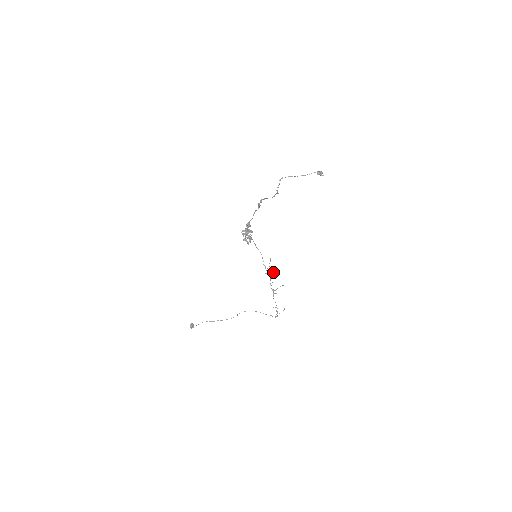
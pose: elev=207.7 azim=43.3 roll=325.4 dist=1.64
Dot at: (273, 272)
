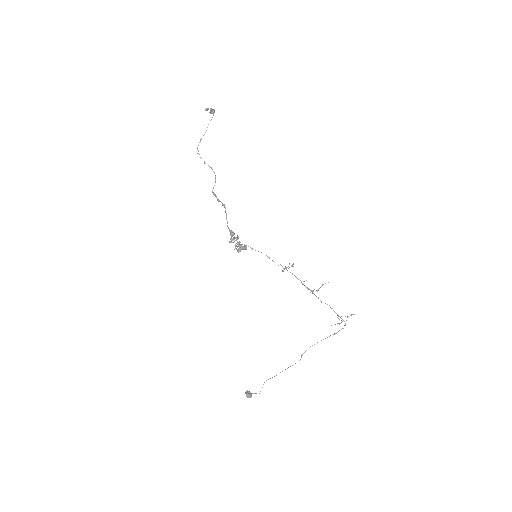
Dot at: (289, 264)
